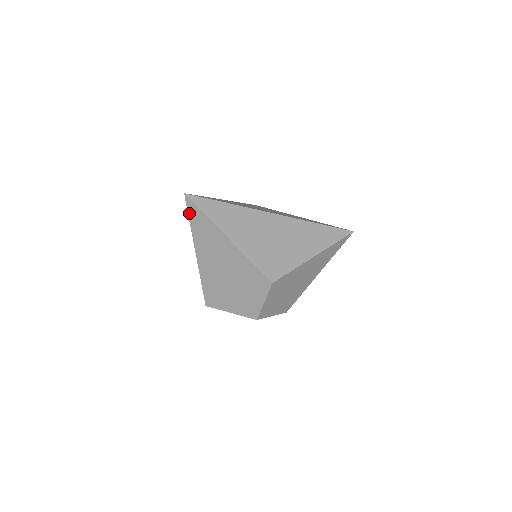
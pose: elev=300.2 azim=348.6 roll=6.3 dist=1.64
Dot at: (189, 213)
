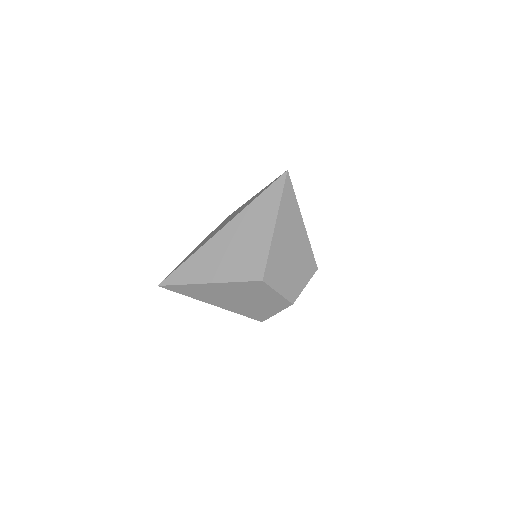
Dot at: occluded
